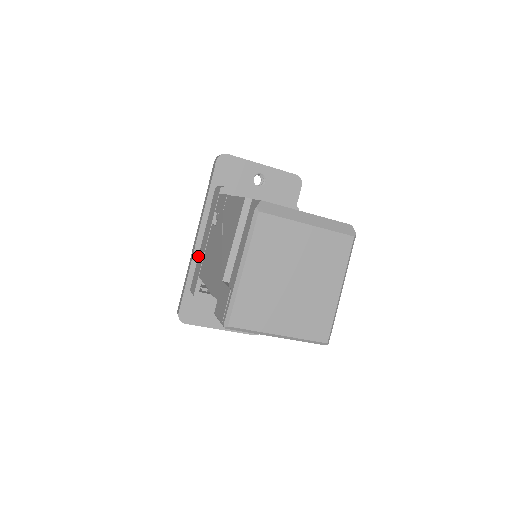
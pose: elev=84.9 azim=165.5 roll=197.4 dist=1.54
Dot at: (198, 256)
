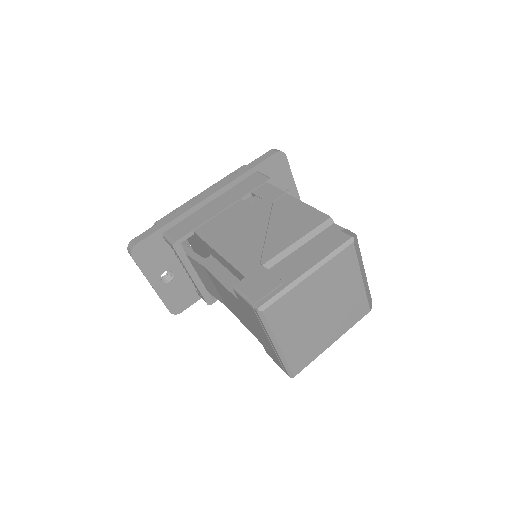
Dot at: (196, 211)
